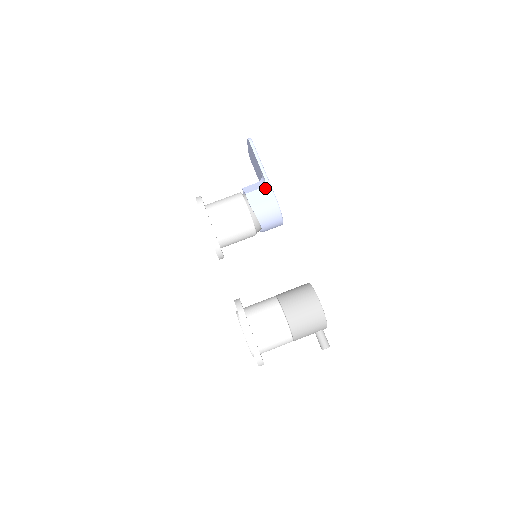
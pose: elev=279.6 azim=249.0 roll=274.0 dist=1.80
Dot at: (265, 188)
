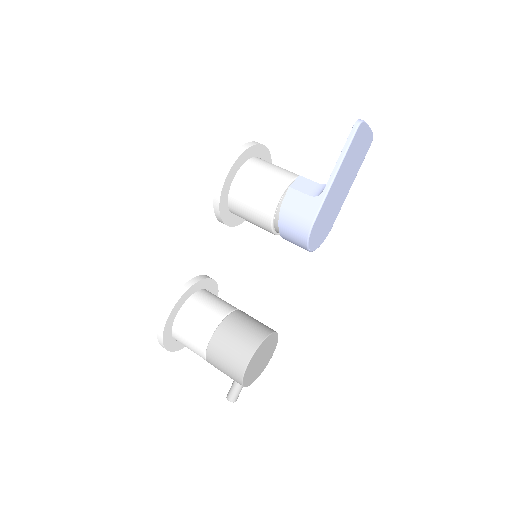
Dot at: (314, 200)
